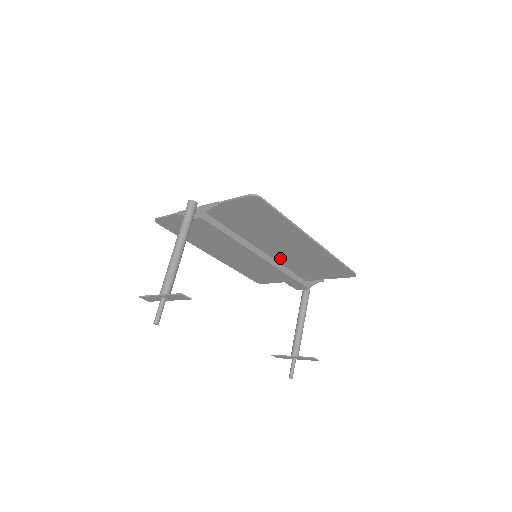
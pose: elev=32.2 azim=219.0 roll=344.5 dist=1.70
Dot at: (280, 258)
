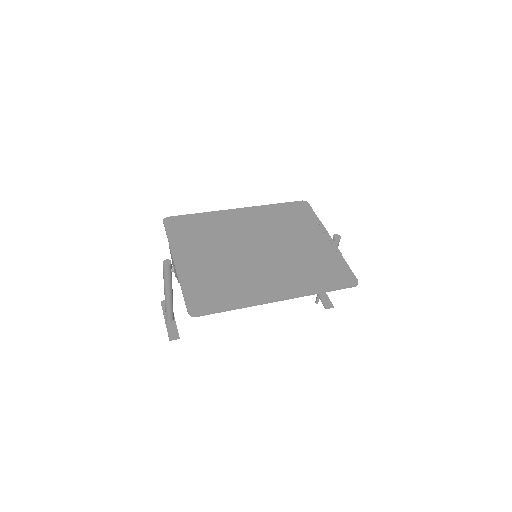
Dot at: (283, 254)
